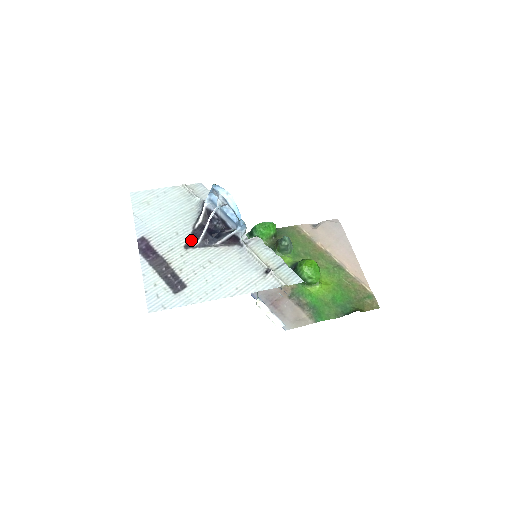
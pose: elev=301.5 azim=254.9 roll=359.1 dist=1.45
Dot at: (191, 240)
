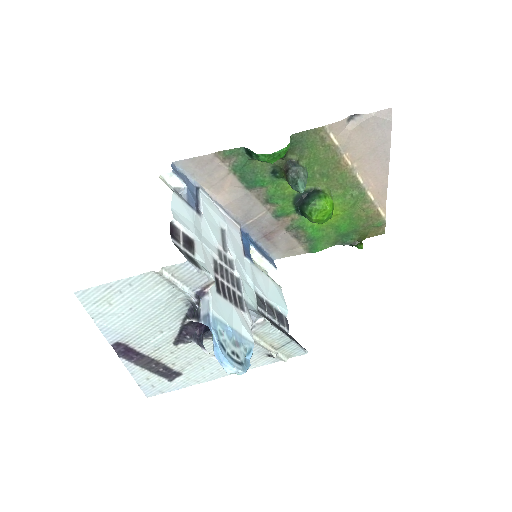
Dot at: (181, 335)
